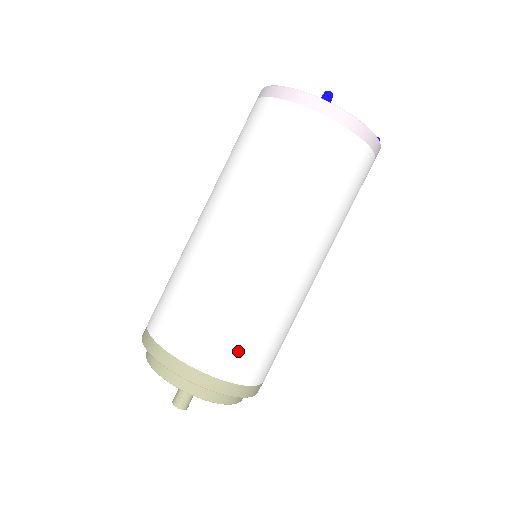
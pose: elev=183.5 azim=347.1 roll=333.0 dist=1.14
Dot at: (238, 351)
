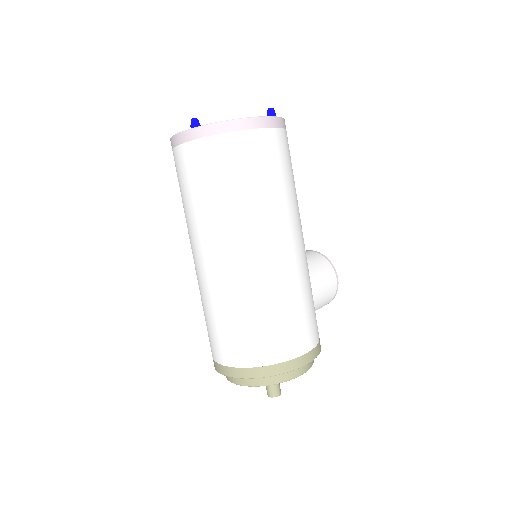
Dot at: (257, 340)
